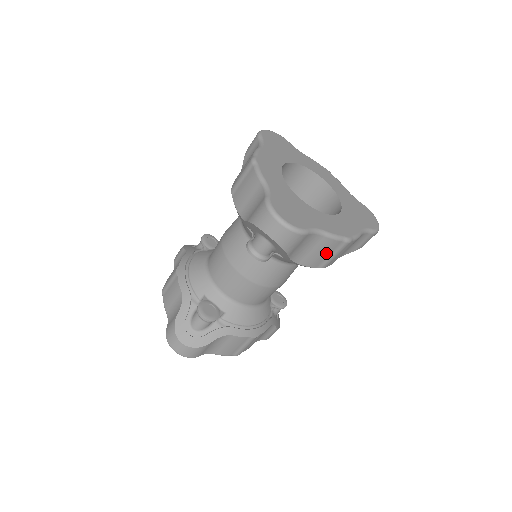
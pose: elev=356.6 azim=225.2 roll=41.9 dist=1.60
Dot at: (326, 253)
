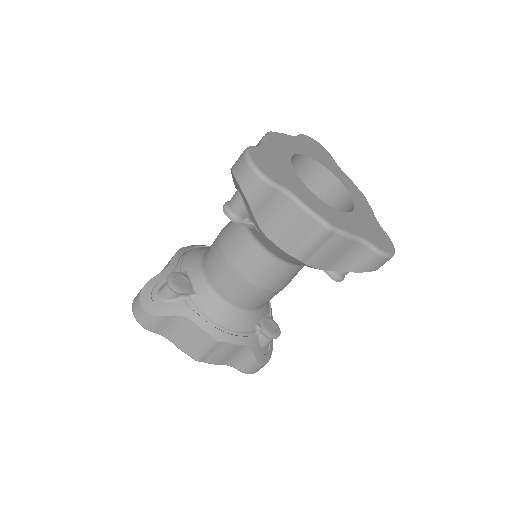
Dot at: (300, 234)
